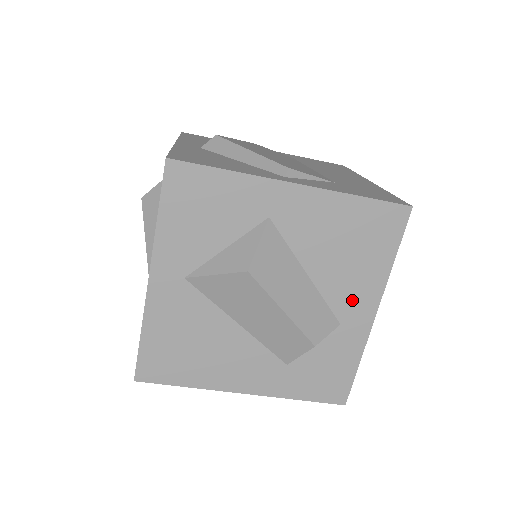
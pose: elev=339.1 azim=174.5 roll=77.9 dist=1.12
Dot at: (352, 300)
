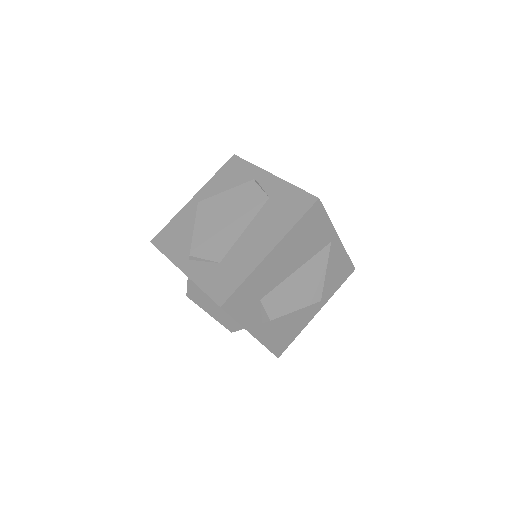
Dot at: occluded
